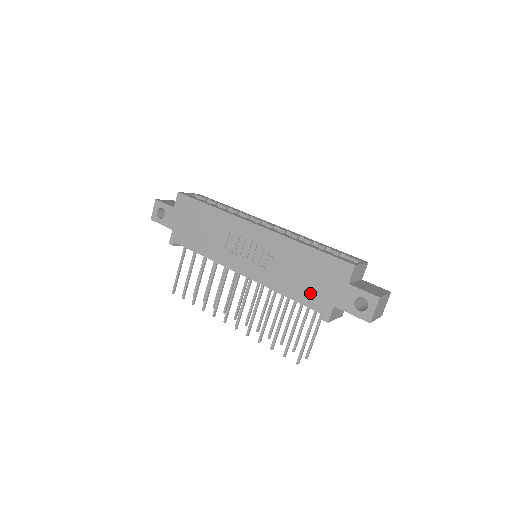
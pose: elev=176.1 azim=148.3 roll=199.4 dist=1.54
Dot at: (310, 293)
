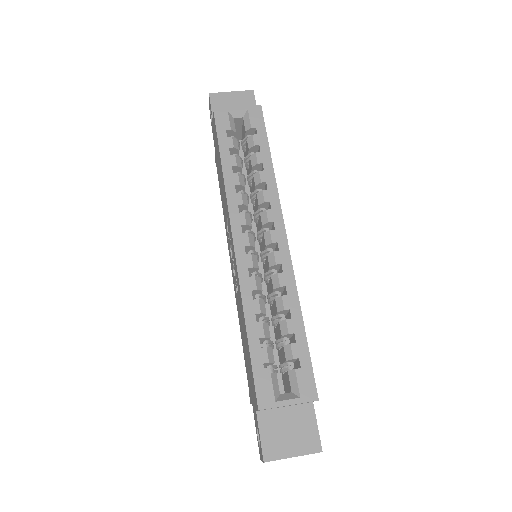
Dot at: (246, 365)
